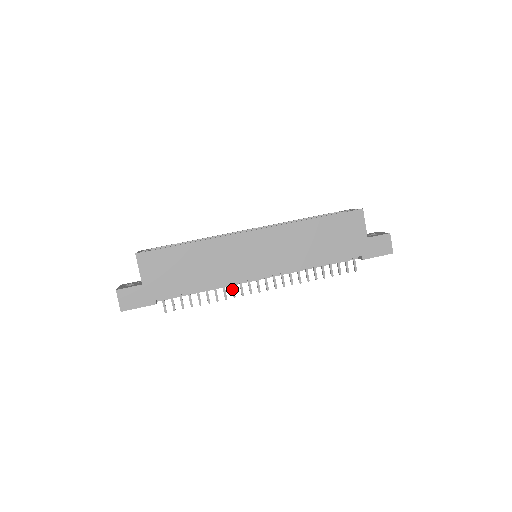
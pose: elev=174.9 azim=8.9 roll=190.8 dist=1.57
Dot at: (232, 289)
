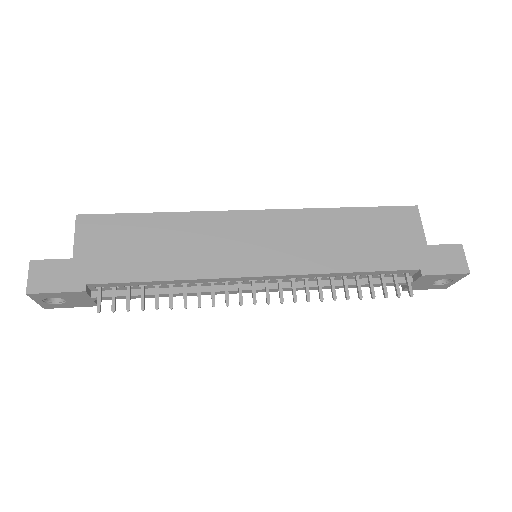
Dot at: (212, 292)
